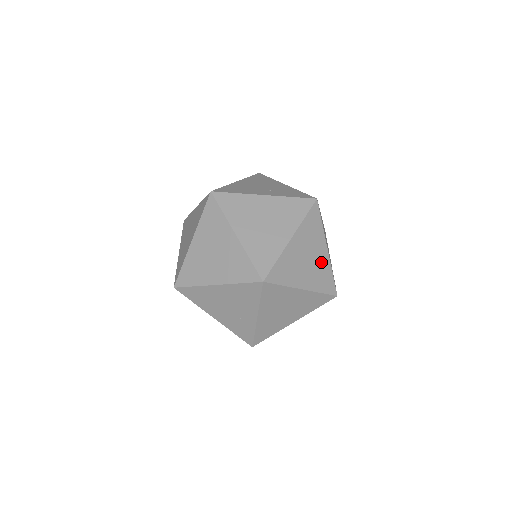
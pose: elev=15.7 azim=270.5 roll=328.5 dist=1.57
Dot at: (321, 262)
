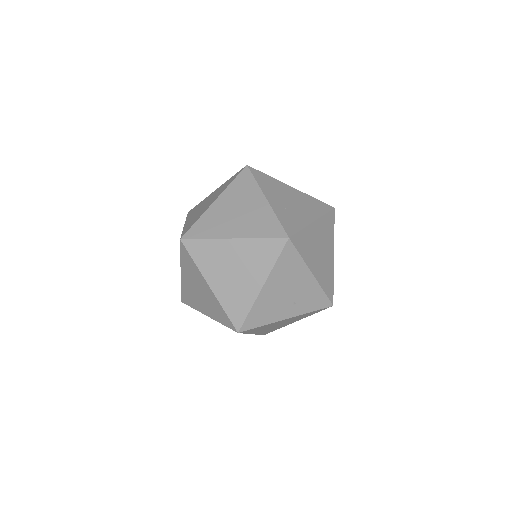
Dot at: occluded
